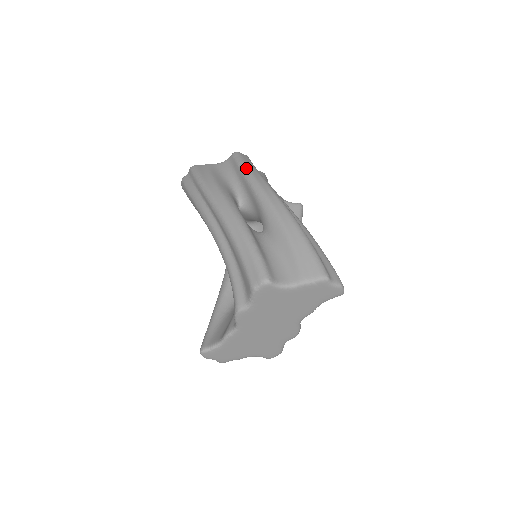
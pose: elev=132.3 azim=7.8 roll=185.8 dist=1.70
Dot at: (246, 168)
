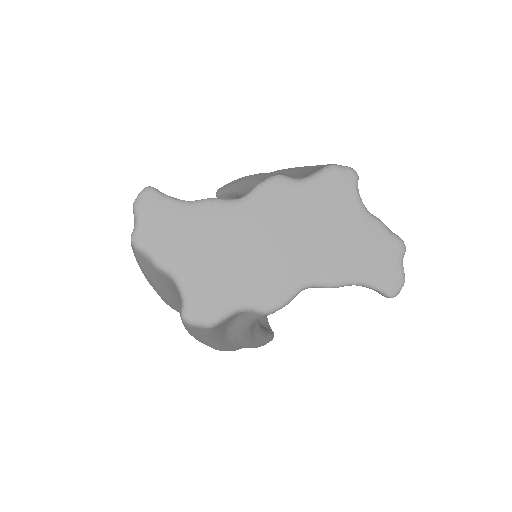
Dot at: occluded
